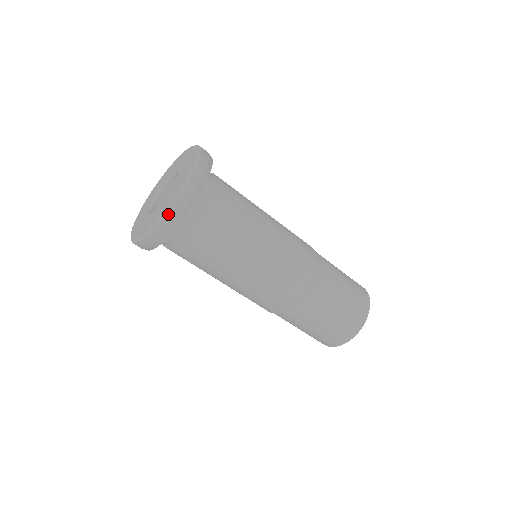
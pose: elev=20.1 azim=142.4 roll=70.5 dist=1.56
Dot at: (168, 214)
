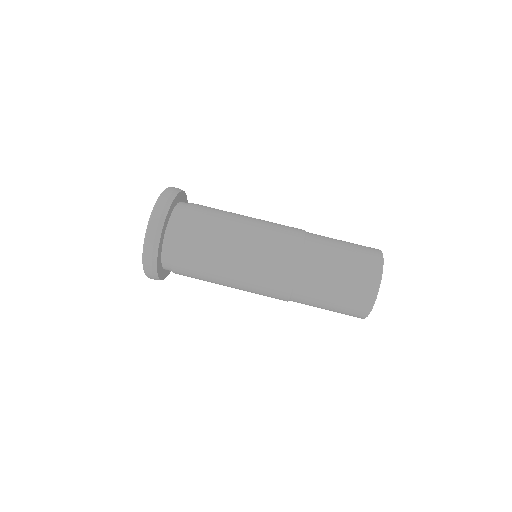
Dot at: (145, 260)
